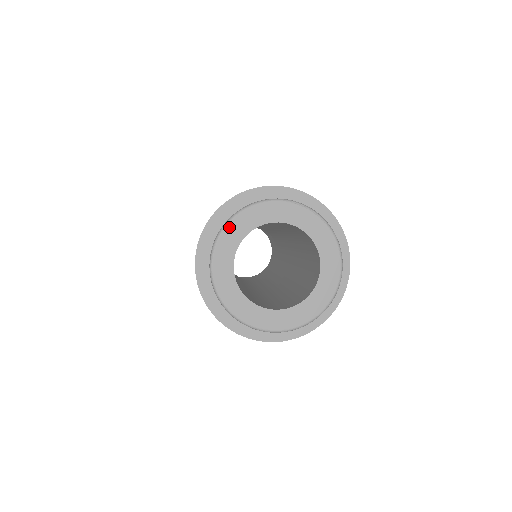
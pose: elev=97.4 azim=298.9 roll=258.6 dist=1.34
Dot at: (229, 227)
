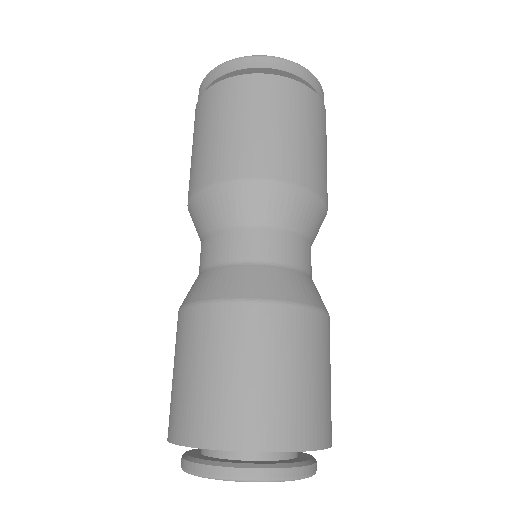
Dot at: (225, 480)
